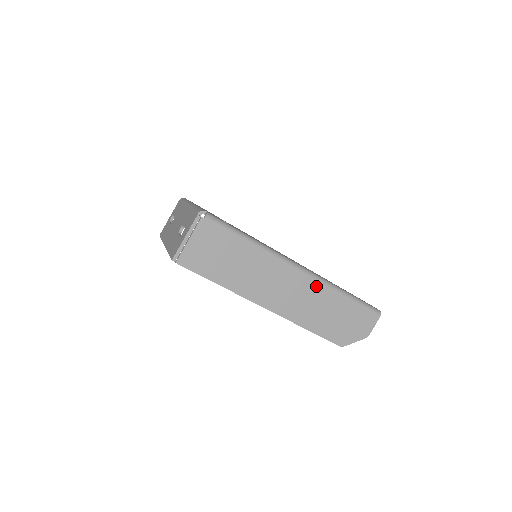
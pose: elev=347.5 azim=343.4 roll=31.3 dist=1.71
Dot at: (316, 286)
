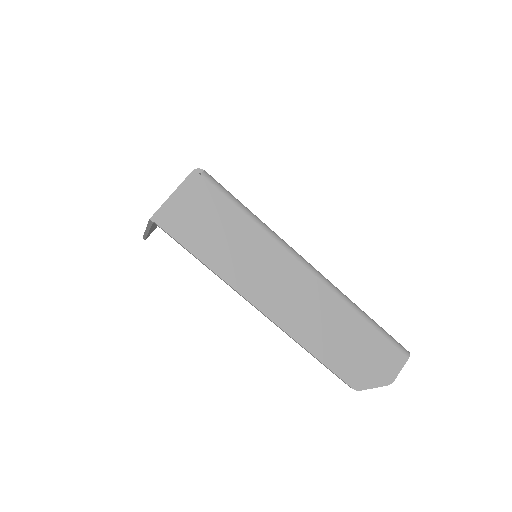
Dot at: (329, 296)
